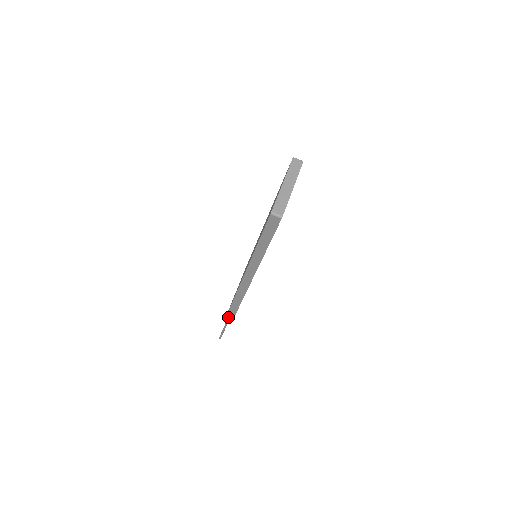
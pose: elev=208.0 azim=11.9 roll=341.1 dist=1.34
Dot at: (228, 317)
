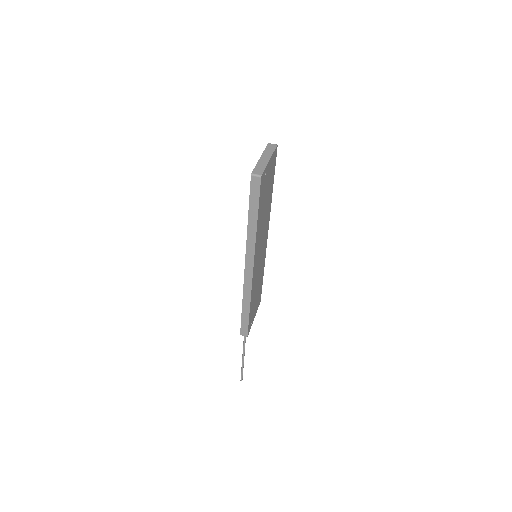
Dot at: (243, 342)
